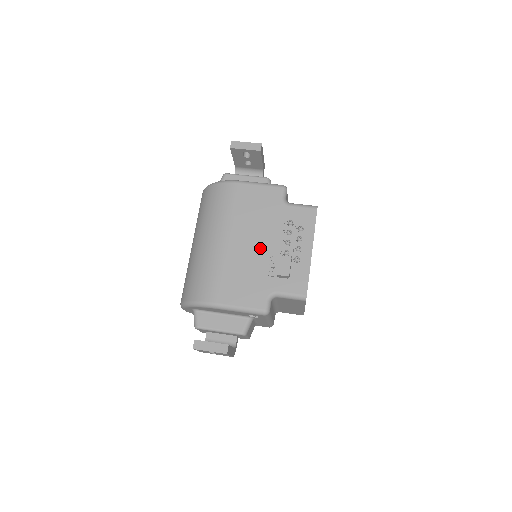
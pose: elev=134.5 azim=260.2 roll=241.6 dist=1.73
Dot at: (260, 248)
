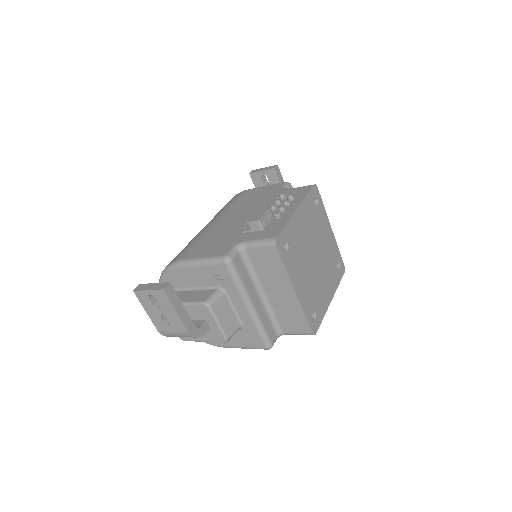
Dot at: (245, 218)
